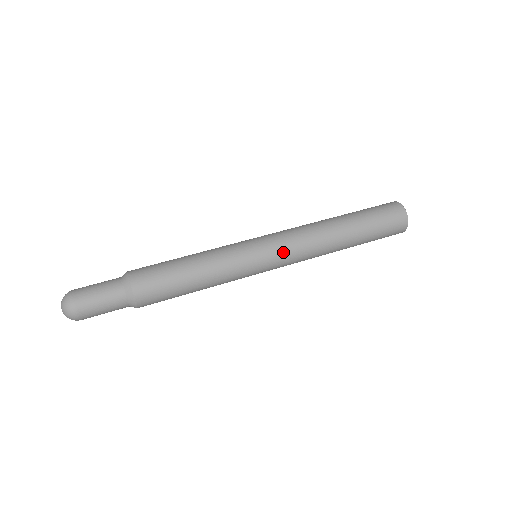
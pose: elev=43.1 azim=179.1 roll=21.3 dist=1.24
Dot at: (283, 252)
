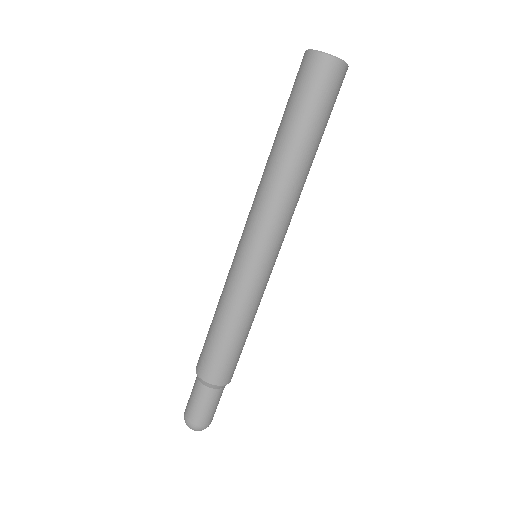
Dot at: (270, 239)
